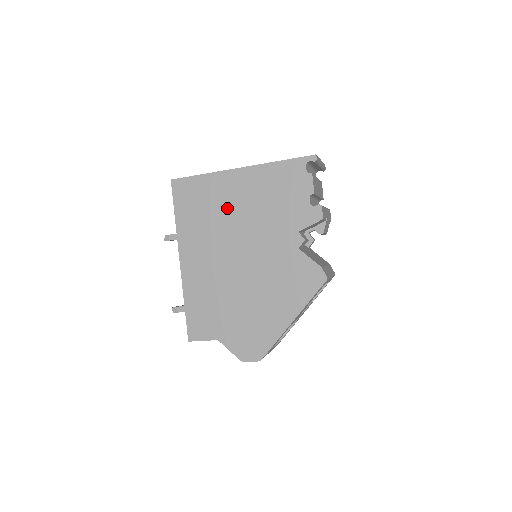
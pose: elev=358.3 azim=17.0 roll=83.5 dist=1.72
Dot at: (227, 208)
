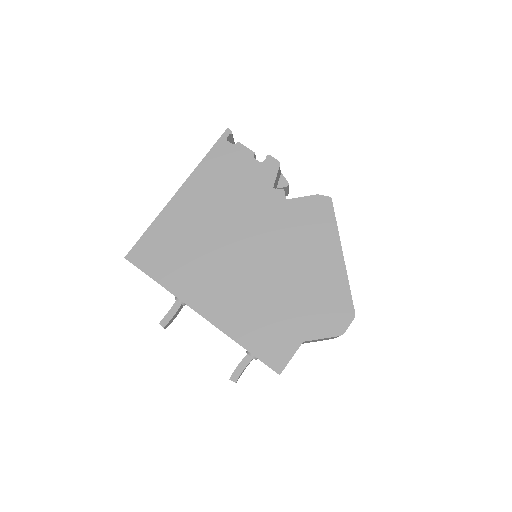
Dot at: (198, 229)
